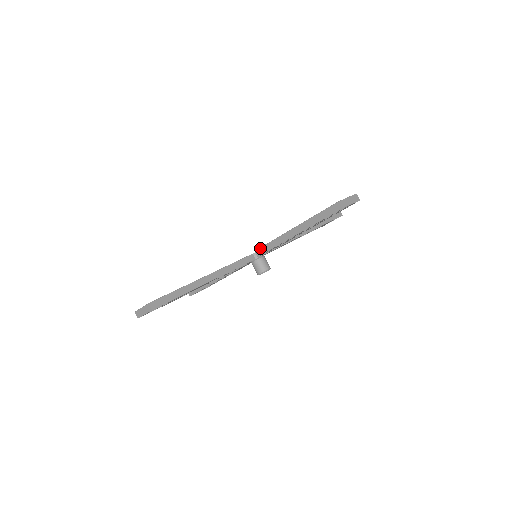
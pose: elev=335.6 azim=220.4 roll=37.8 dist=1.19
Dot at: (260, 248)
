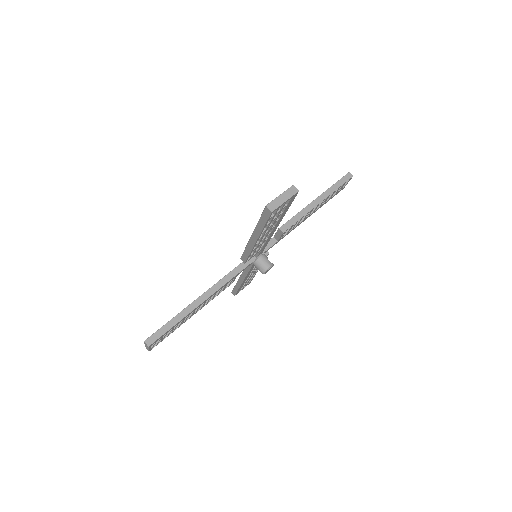
Dot at: (242, 256)
